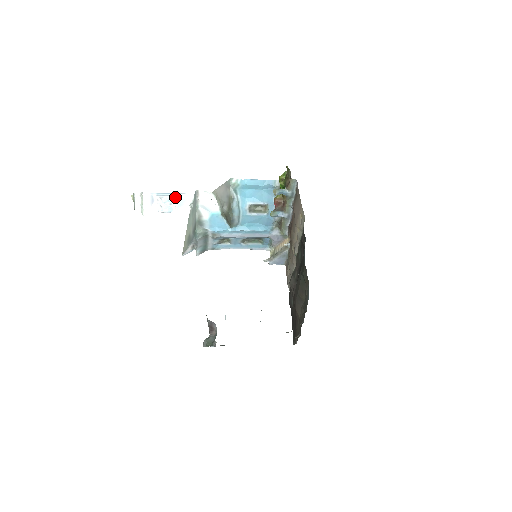
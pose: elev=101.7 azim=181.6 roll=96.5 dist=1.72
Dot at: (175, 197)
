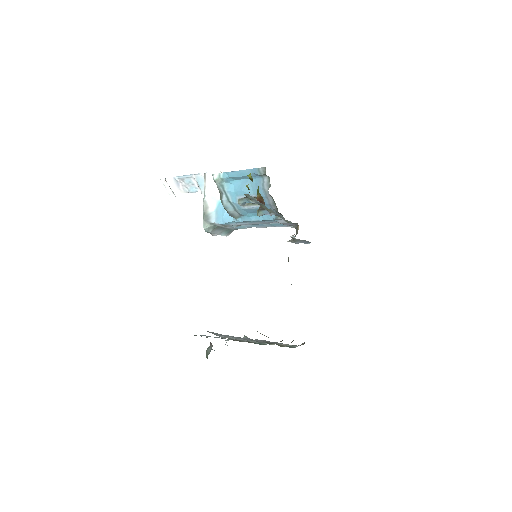
Dot at: (194, 178)
